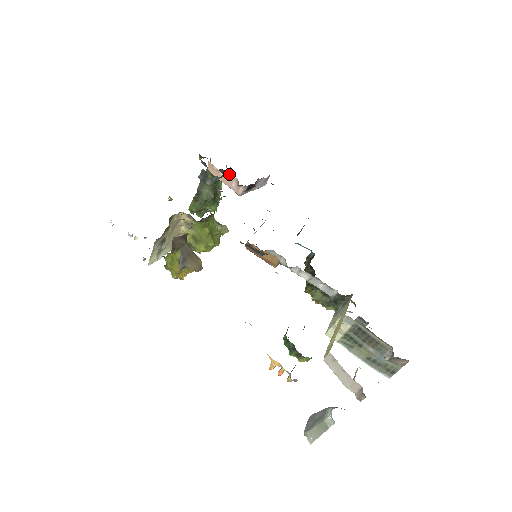
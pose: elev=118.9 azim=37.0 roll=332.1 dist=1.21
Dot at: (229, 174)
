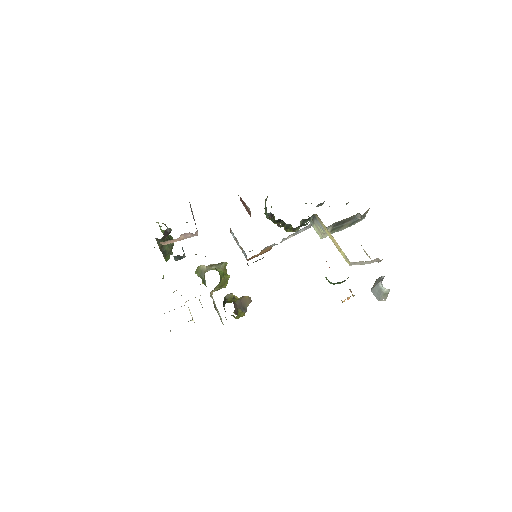
Dot at: (181, 235)
